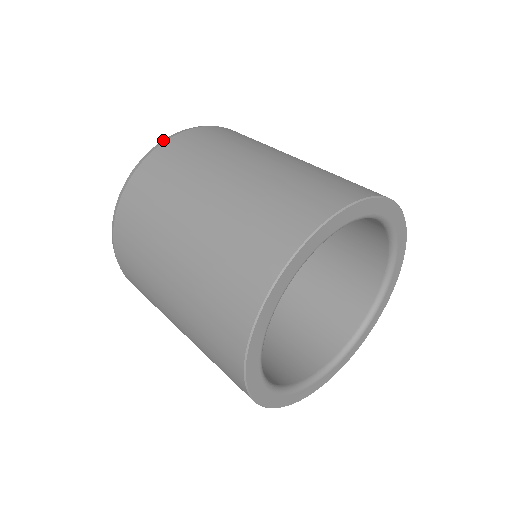
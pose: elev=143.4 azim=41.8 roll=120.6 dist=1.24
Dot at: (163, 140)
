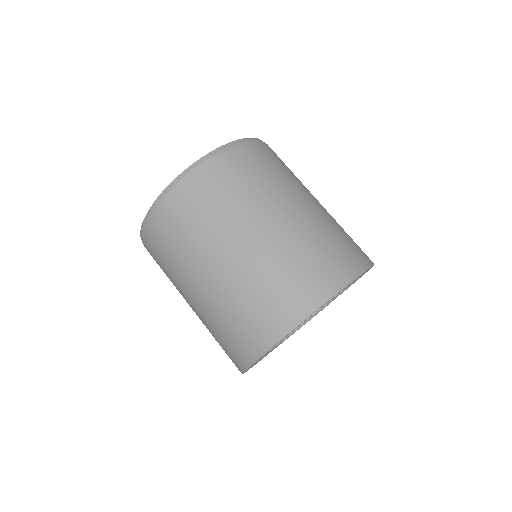
Dot at: (171, 183)
